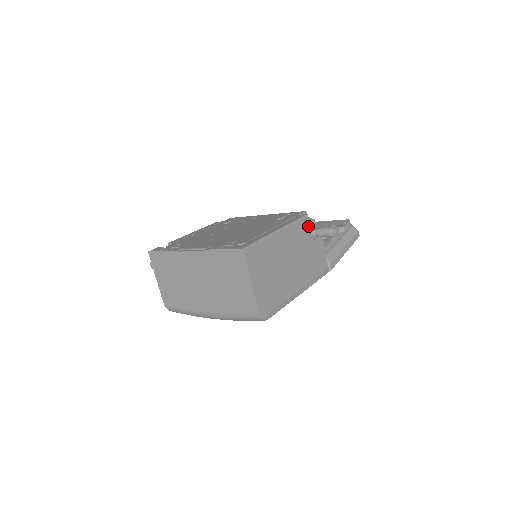
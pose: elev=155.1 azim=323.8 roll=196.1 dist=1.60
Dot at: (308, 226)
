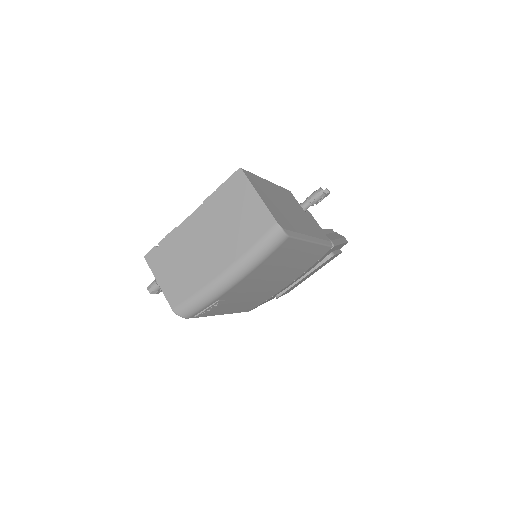
Dot at: (295, 199)
